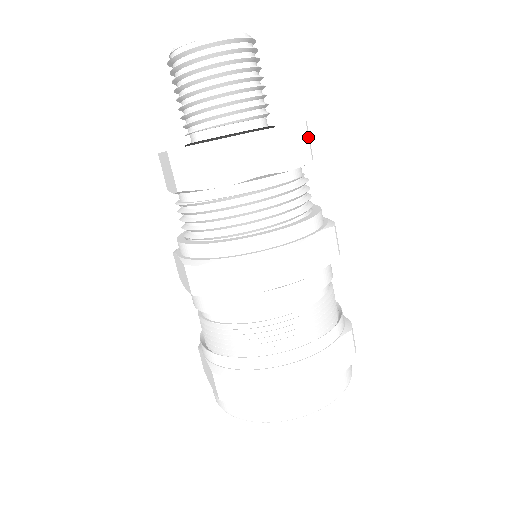
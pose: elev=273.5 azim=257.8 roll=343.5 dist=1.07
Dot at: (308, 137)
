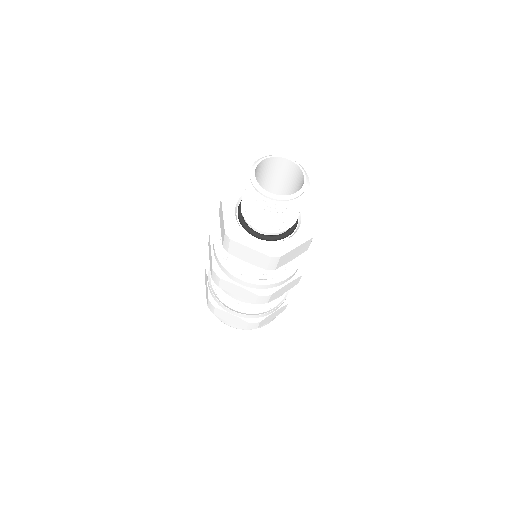
Dot at: occluded
